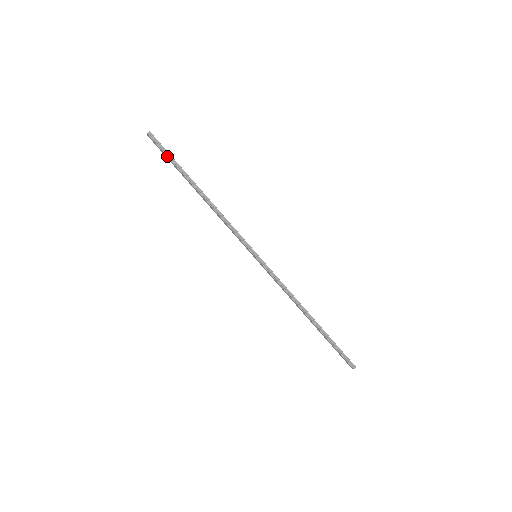
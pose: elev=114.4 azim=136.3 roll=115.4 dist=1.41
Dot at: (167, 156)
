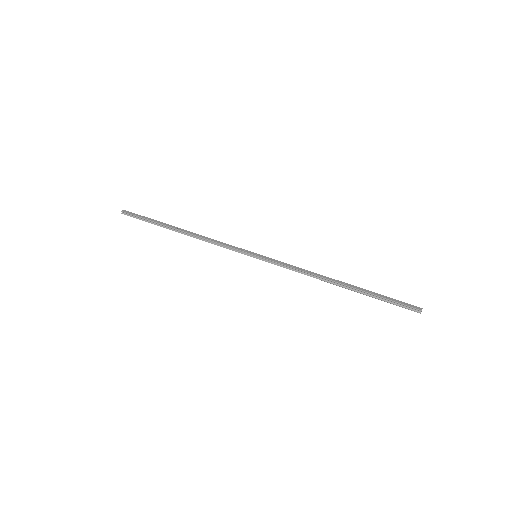
Dot at: occluded
